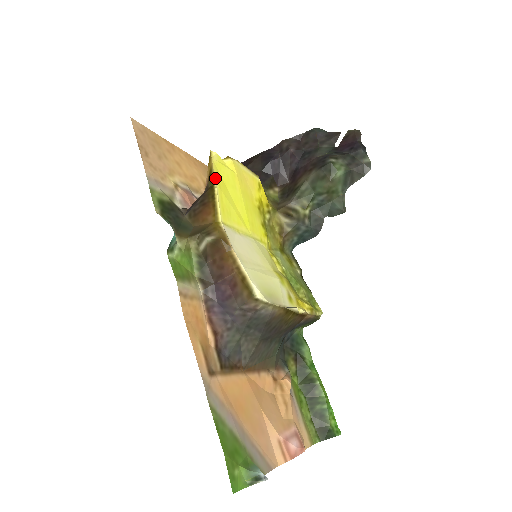
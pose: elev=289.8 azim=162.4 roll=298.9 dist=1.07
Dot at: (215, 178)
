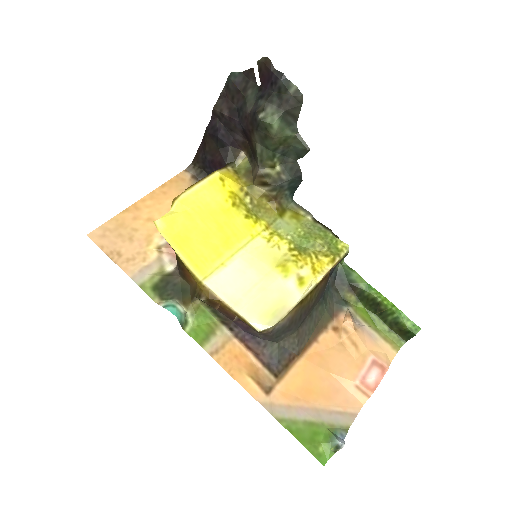
Dot at: (172, 247)
